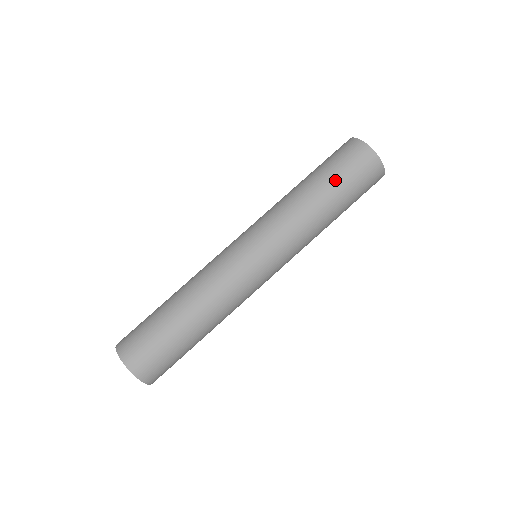
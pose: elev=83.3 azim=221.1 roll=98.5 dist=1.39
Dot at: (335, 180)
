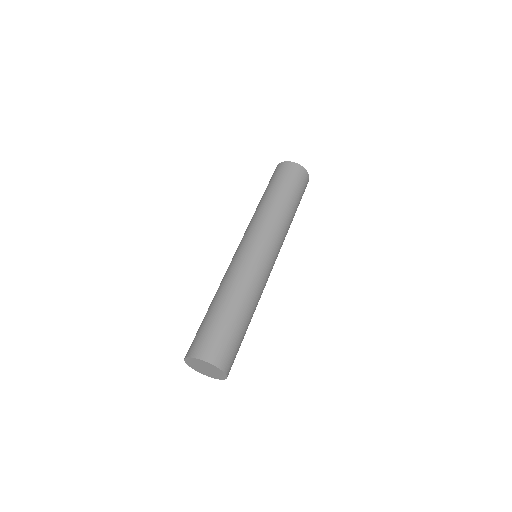
Dot at: (277, 185)
